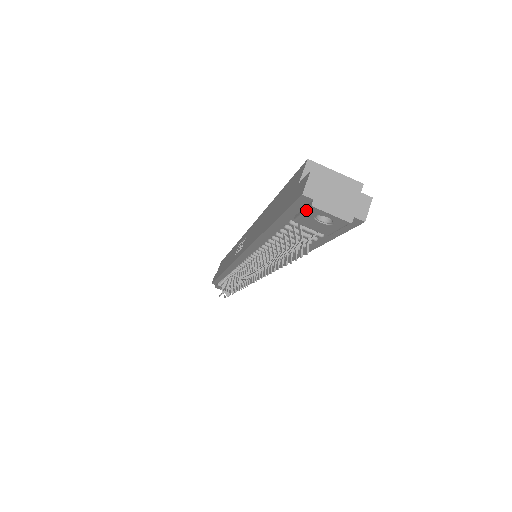
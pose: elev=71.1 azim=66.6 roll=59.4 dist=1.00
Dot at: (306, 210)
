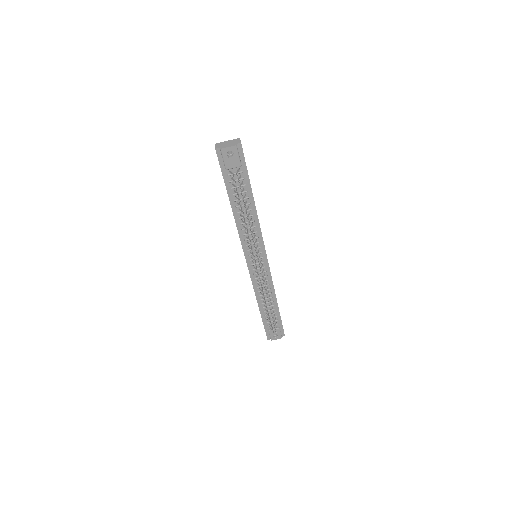
Dot at: (222, 155)
